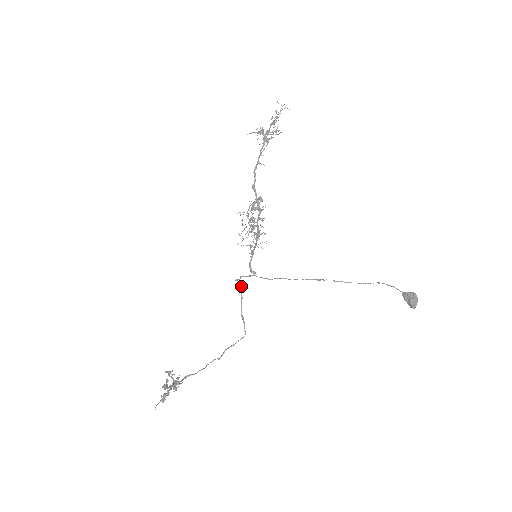
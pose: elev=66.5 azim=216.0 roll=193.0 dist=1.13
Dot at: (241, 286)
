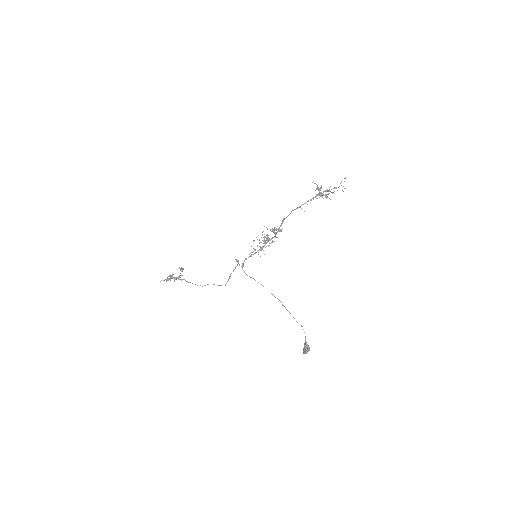
Dot at: occluded
